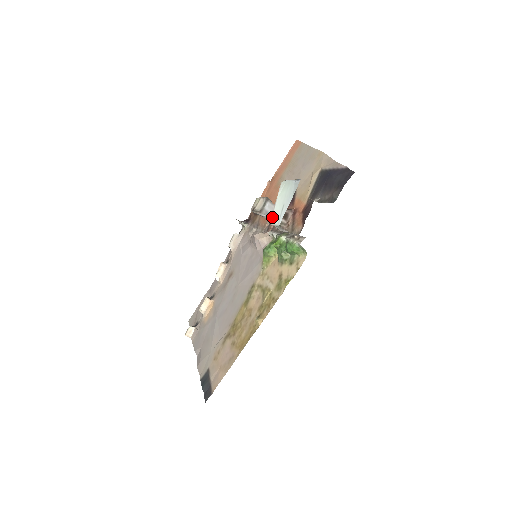
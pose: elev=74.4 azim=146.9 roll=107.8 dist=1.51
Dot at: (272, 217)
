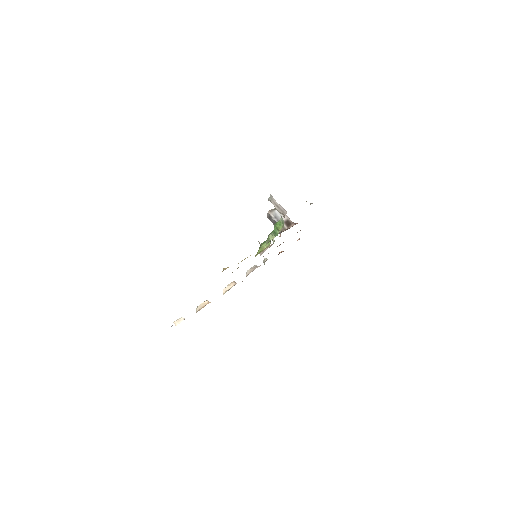
Dot at: occluded
